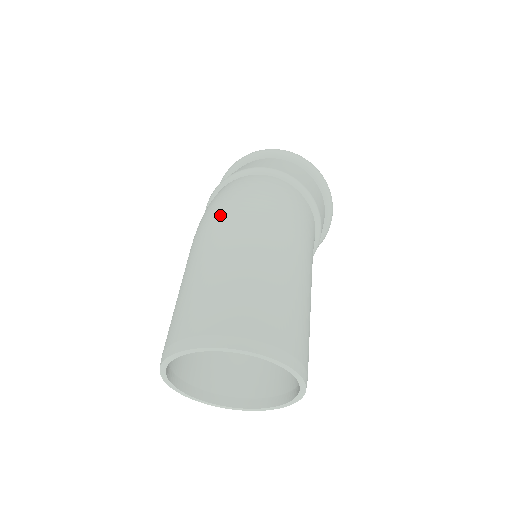
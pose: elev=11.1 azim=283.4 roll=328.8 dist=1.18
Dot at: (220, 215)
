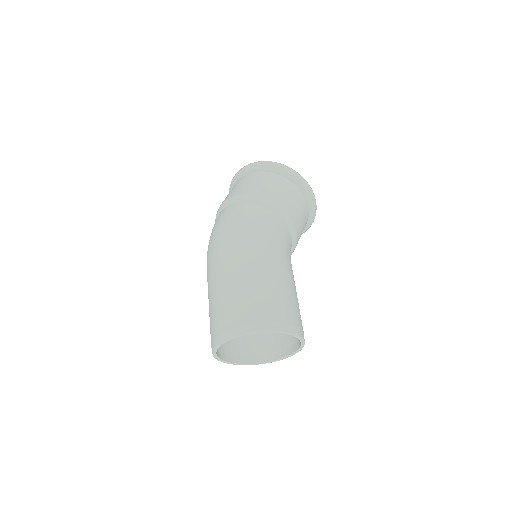
Dot at: (207, 259)
